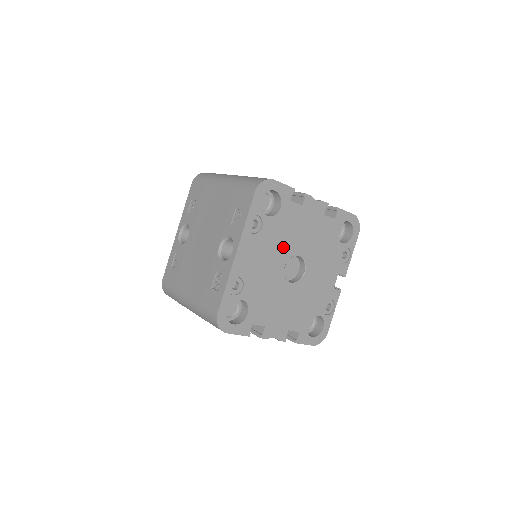
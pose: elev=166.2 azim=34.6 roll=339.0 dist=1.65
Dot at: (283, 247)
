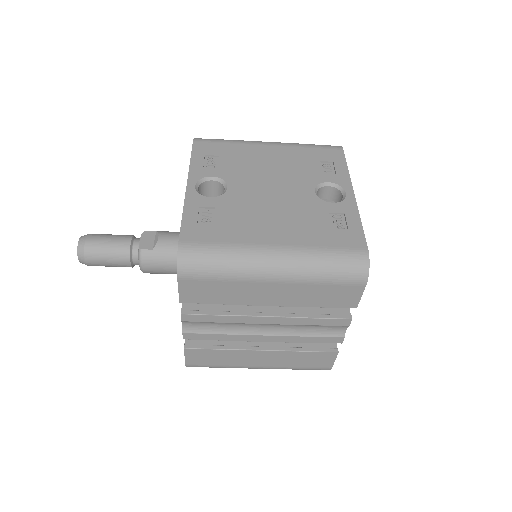
Dot at: occluded
